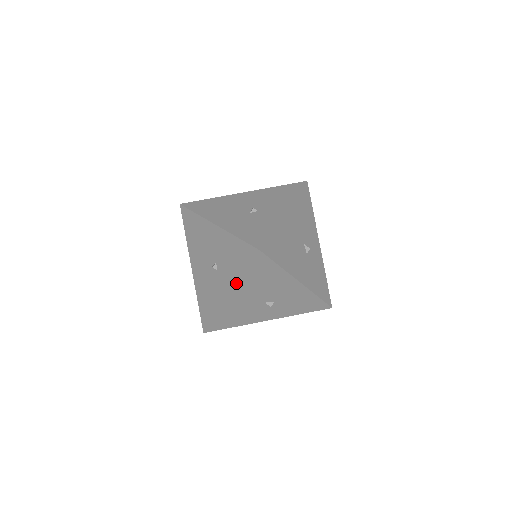
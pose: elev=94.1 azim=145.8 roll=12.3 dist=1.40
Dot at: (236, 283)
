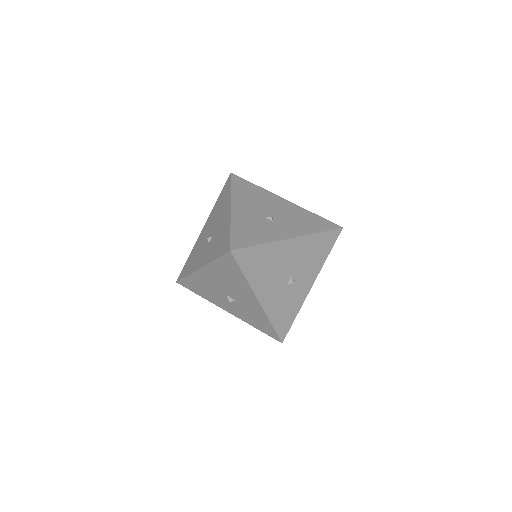
Dot at: (243, 320)
